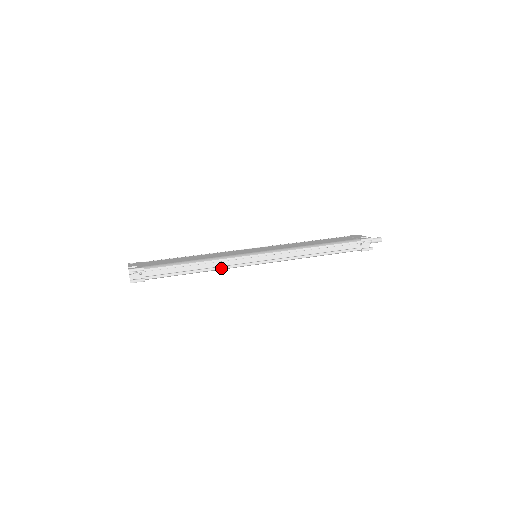
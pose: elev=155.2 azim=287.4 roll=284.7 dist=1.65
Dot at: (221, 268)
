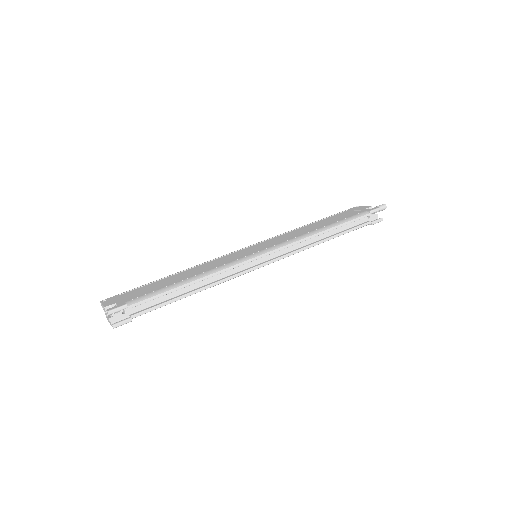
Dot at: (222, 281)
